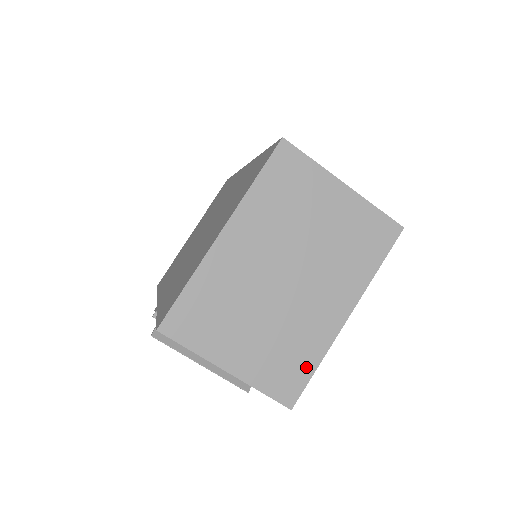
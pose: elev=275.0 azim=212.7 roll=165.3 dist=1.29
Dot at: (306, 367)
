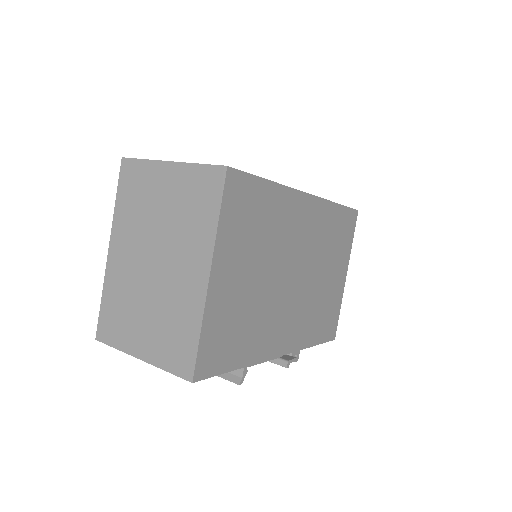
Dot at: (191, 338)
